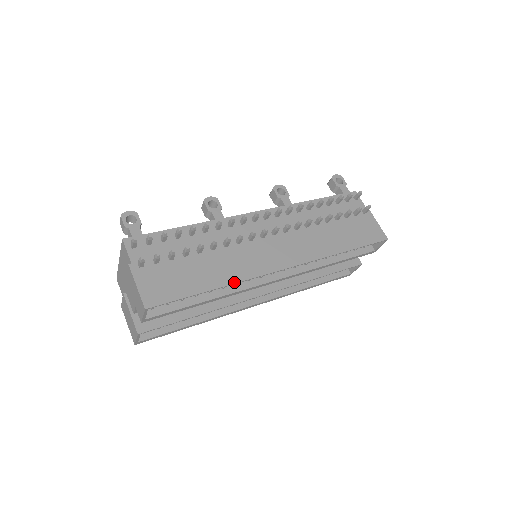
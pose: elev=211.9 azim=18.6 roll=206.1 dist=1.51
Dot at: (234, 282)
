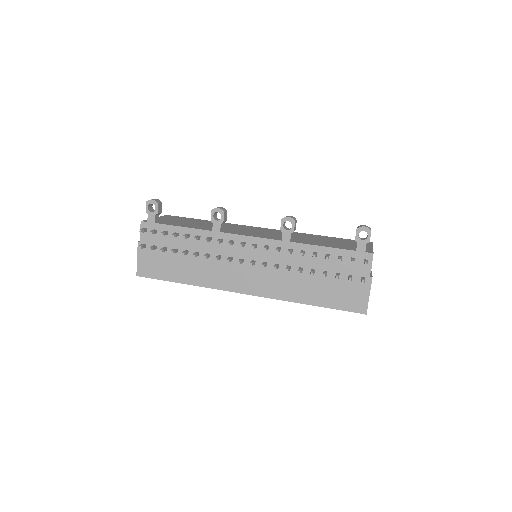
Dot at: (200, 285)
